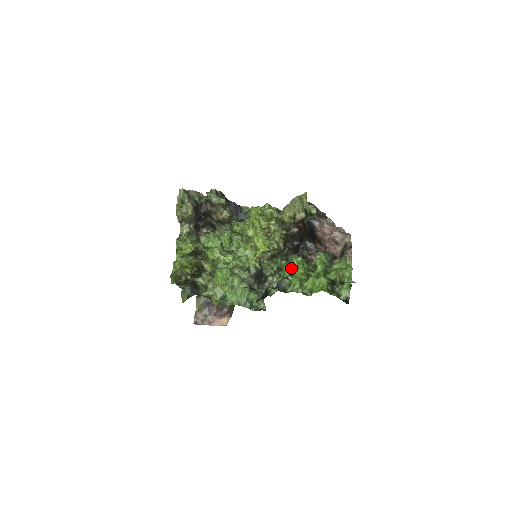
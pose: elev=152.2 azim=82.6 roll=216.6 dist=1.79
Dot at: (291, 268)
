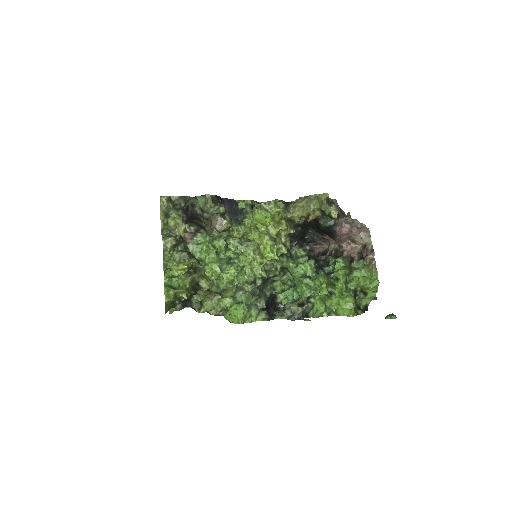
Dot at: (309, 283)
